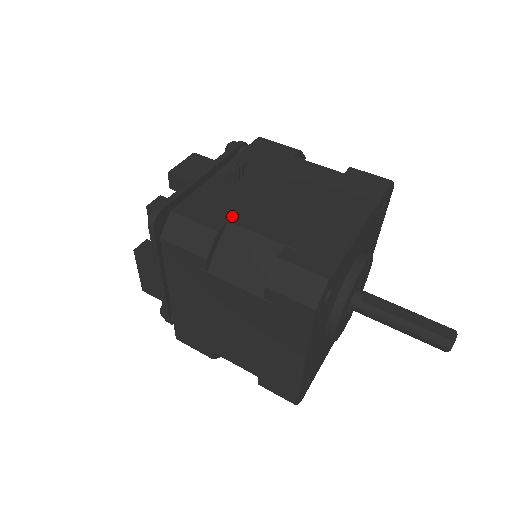
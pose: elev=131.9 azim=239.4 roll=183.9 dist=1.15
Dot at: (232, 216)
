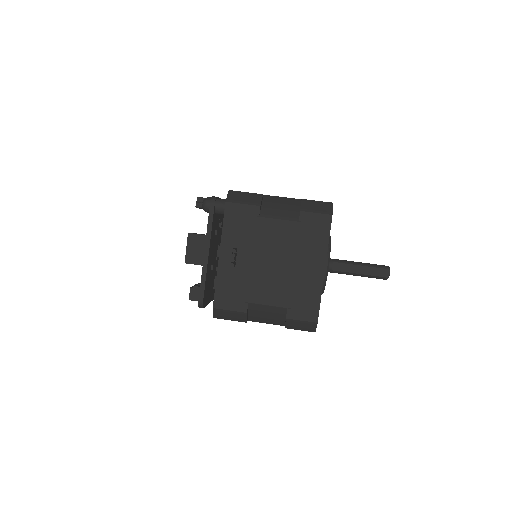
Dot at: (248, 297)
